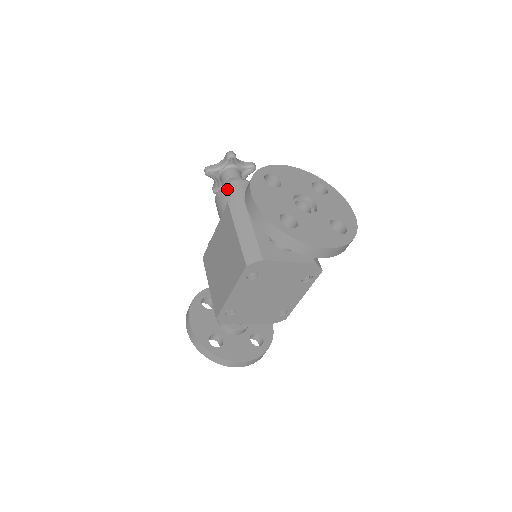
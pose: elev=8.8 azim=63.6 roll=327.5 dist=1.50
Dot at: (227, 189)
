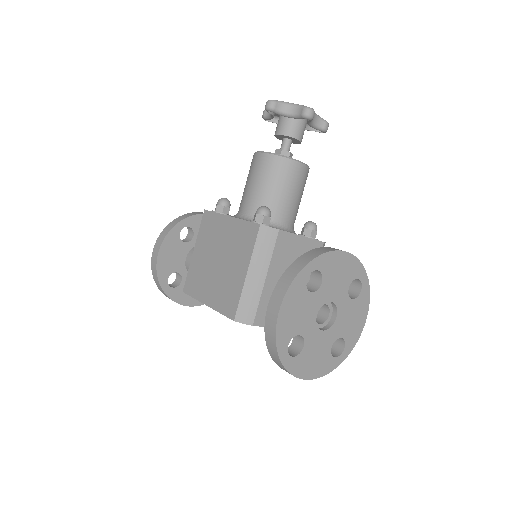
Dot at: (275, 165)
